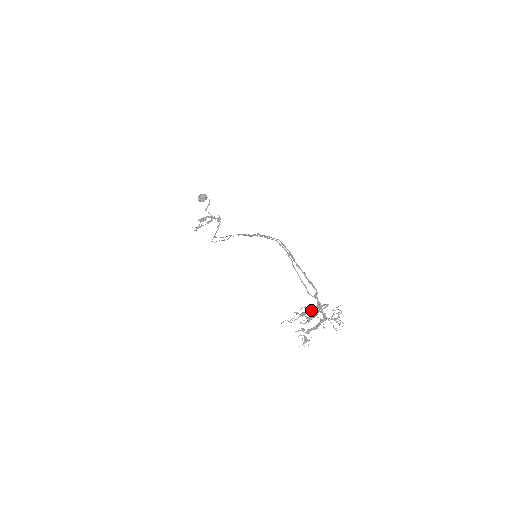
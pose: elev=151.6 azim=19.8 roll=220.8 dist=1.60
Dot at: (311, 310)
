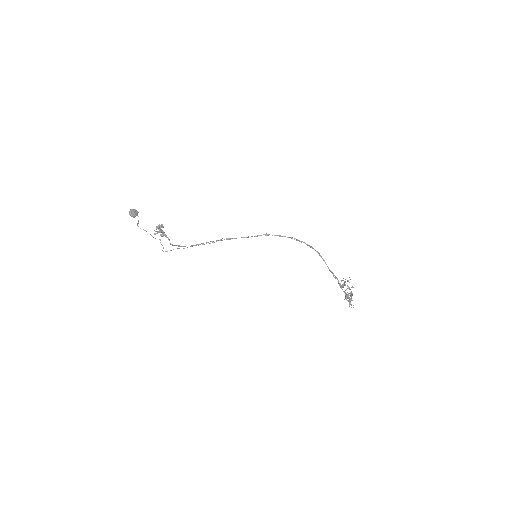
Dot at: occluded
